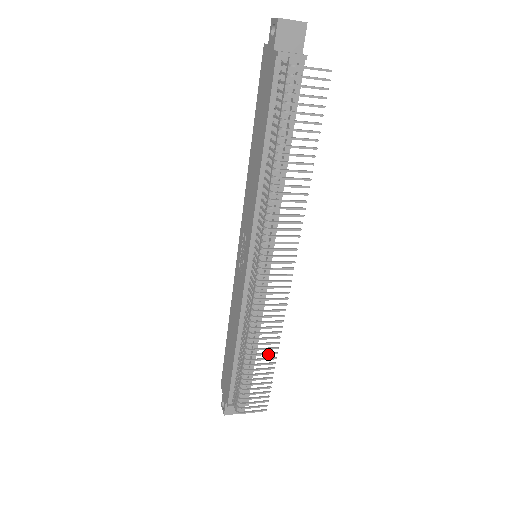
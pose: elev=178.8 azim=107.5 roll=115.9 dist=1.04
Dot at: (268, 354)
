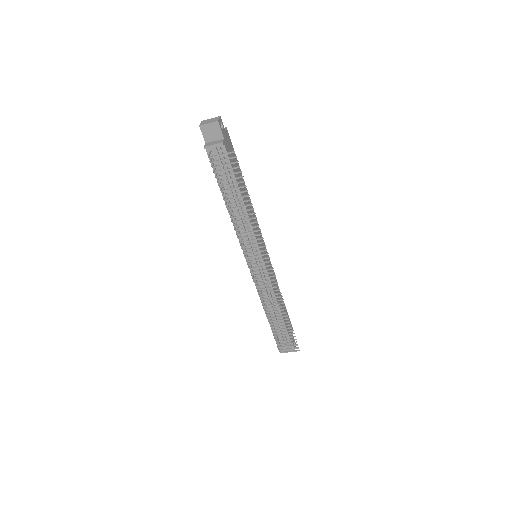
Dot at: occluded
